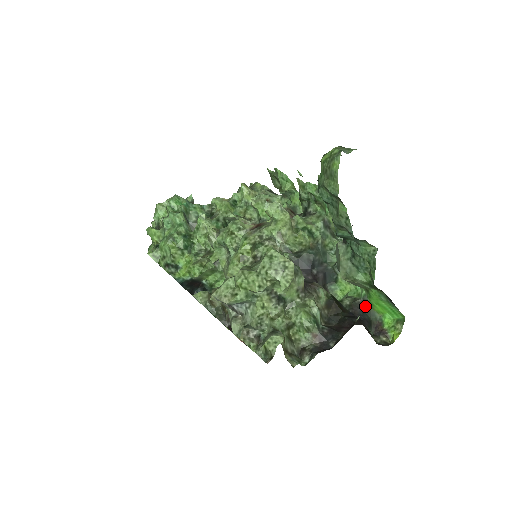
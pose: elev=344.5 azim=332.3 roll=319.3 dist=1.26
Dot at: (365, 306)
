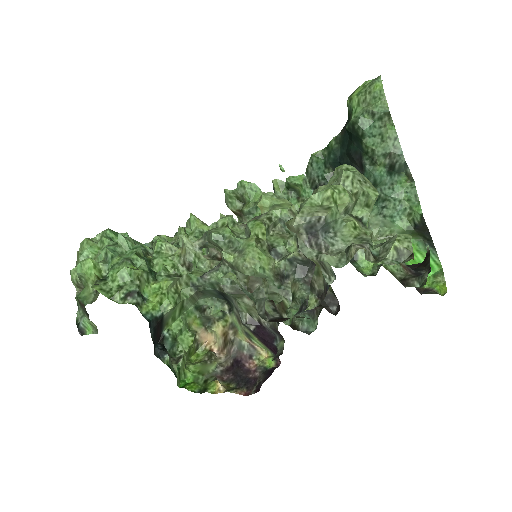
Dot at: occluded
